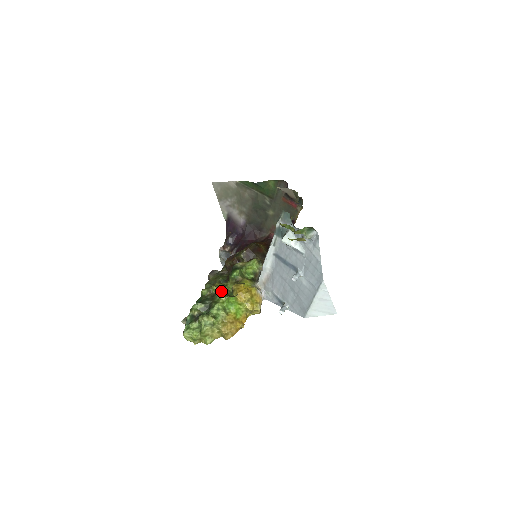
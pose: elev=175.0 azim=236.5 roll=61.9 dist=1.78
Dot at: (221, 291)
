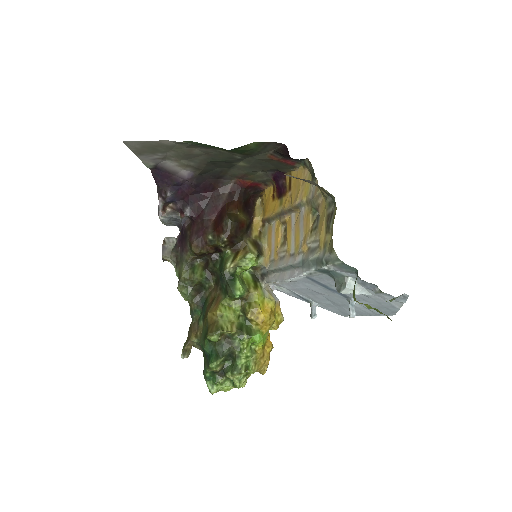
Dot at: (237, 331)
